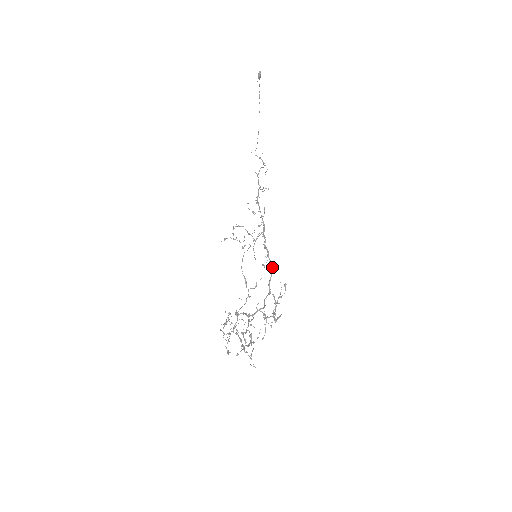
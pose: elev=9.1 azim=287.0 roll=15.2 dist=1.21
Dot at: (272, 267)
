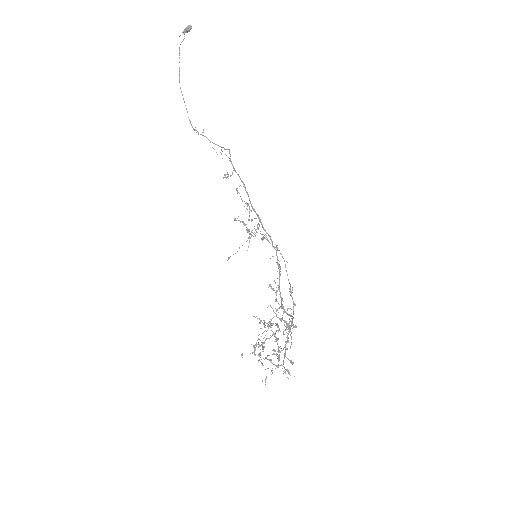
Dot at: (280, 268)
